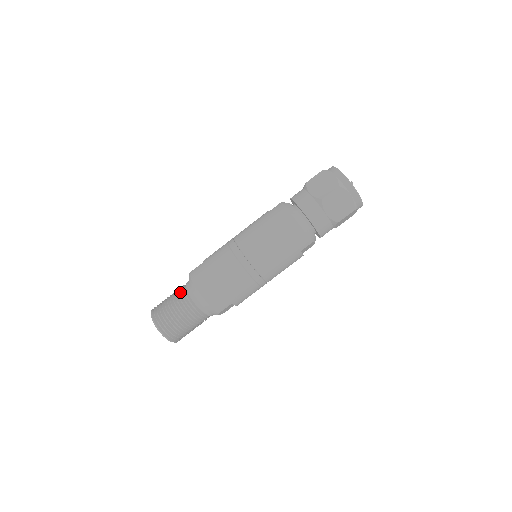
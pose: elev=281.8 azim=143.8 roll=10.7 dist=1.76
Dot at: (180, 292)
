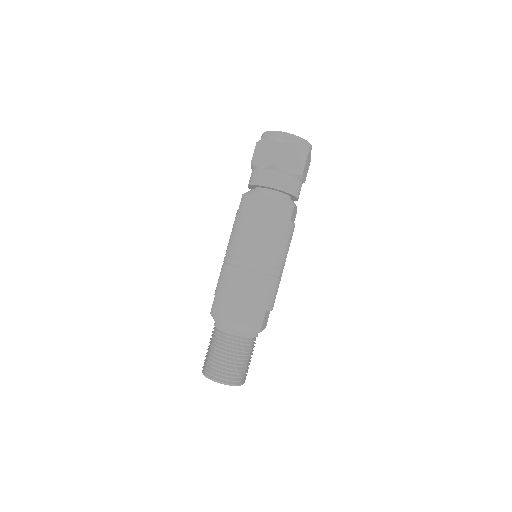
Dot at: (214, 336)
